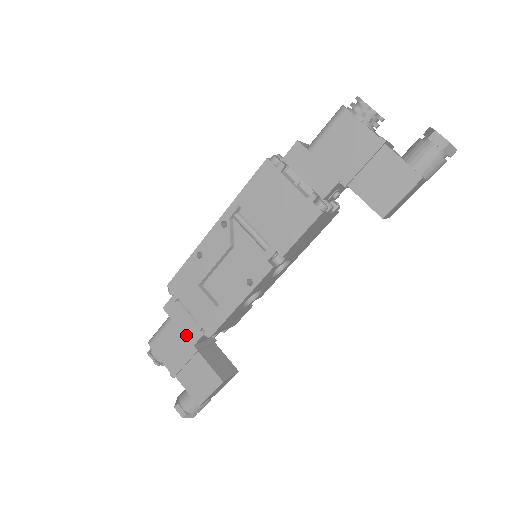
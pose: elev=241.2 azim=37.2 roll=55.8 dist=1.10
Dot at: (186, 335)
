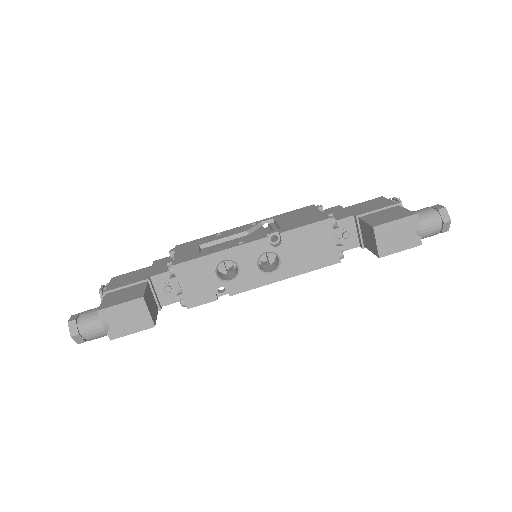
Dot at: (151, 272)
